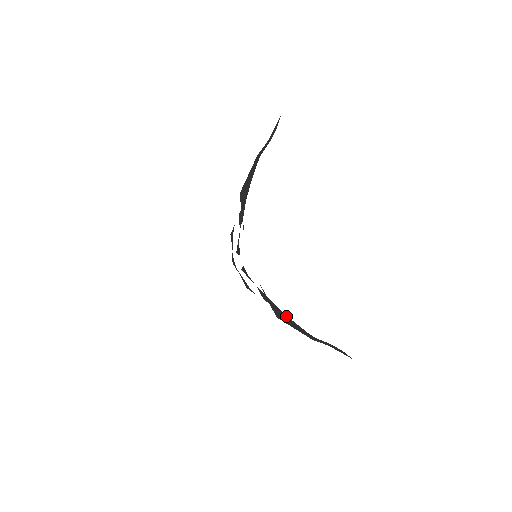
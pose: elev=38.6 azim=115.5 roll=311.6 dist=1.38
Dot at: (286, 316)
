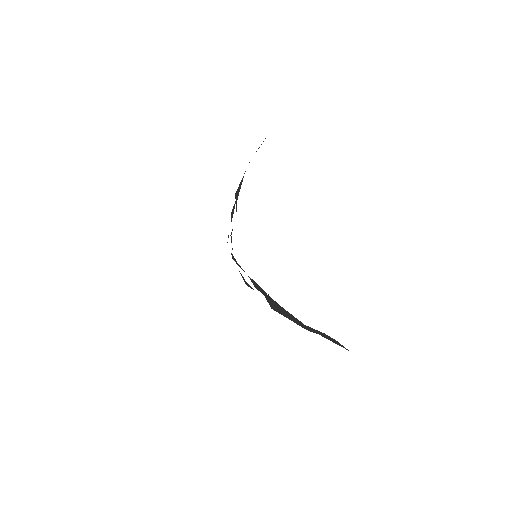
Dot at: (278, 305)
